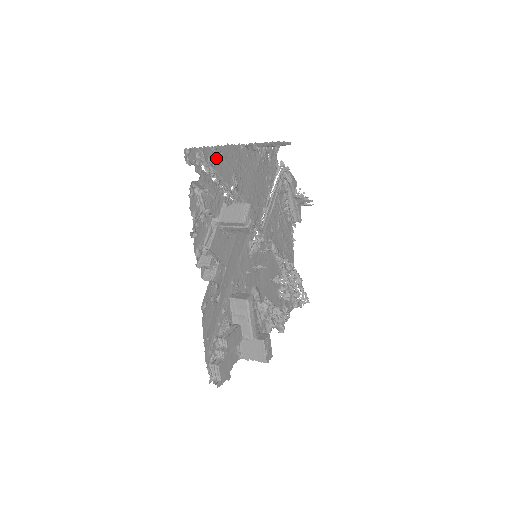
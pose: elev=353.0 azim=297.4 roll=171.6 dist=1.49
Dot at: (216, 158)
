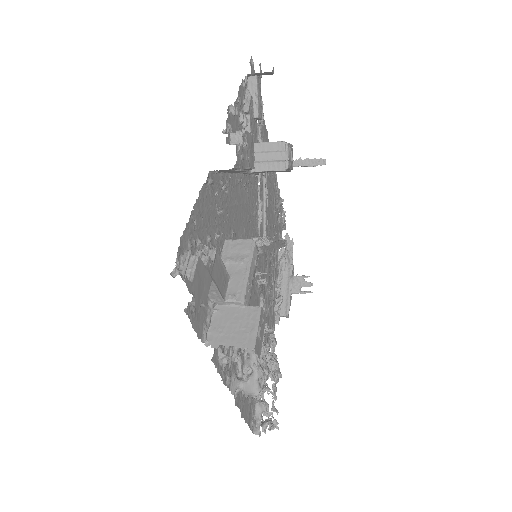
Dot at: occluded
